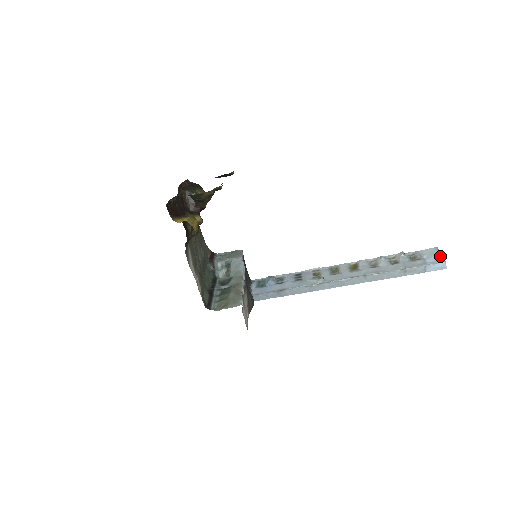
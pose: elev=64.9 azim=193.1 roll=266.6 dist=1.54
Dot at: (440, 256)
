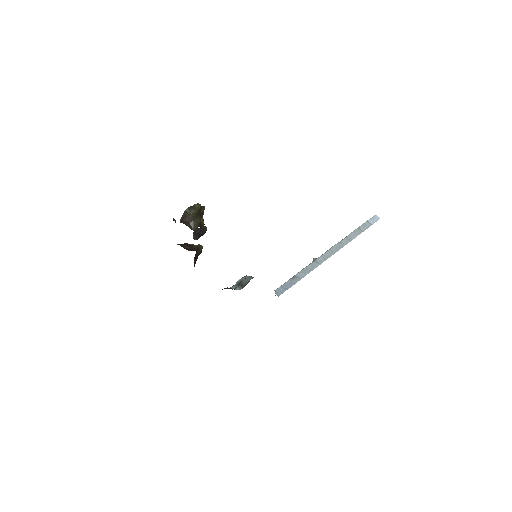
Dot at: occluded
